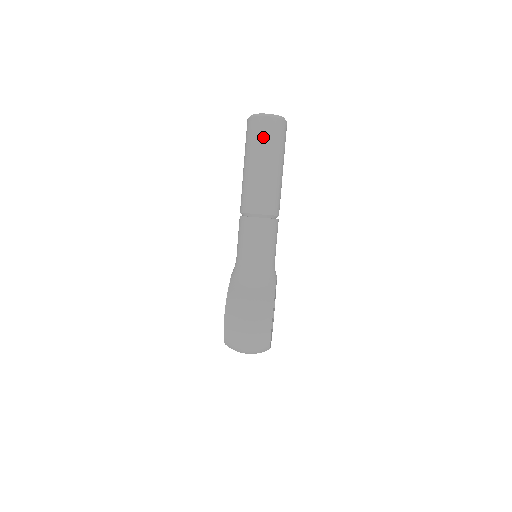
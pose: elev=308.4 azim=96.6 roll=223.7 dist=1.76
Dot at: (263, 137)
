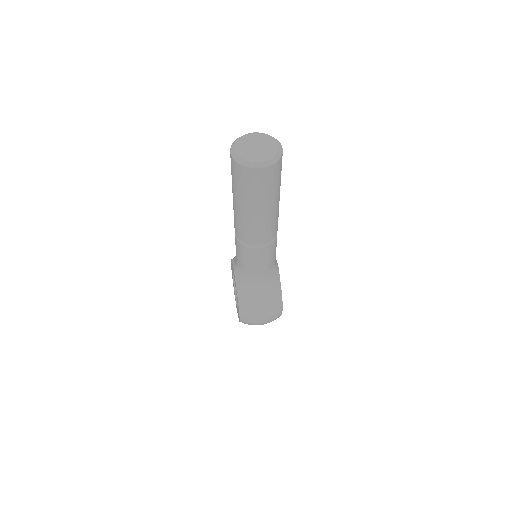
Dot at: (259, 187)
